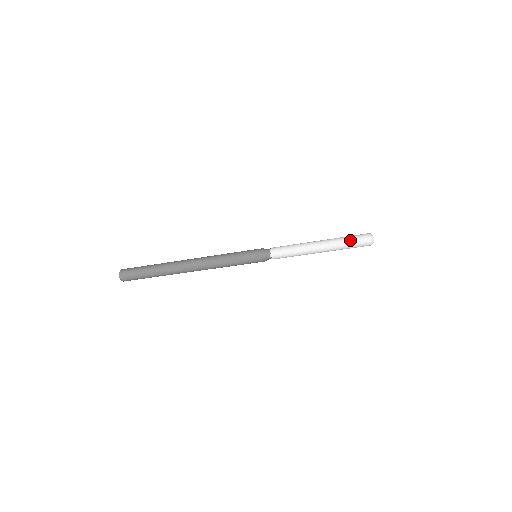
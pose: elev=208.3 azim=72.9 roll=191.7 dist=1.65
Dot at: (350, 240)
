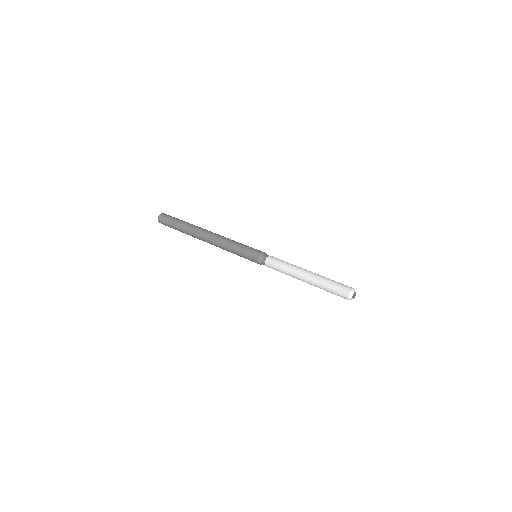
Dot at: (331, 286)
